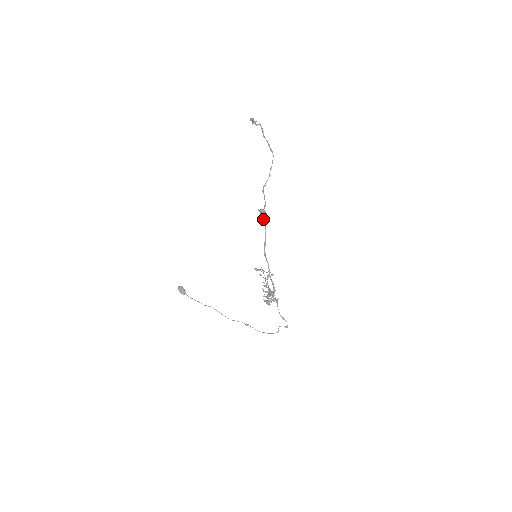
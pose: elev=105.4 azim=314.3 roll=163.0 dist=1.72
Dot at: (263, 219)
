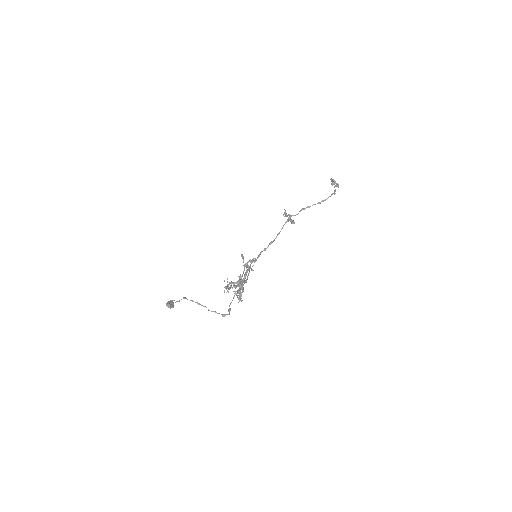
Dot at: occluded
